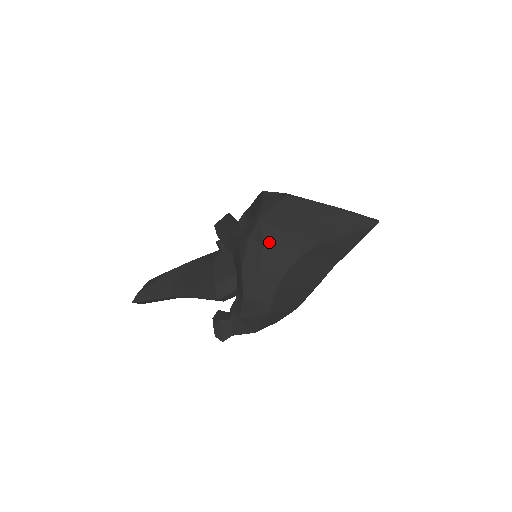
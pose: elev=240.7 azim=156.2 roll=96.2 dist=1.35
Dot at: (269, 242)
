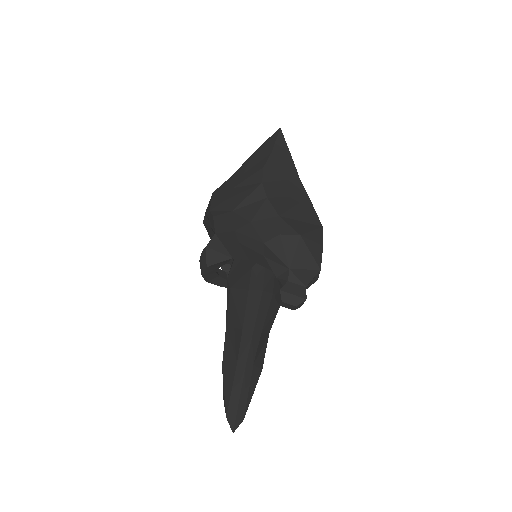
Dot at: (233, 207)
